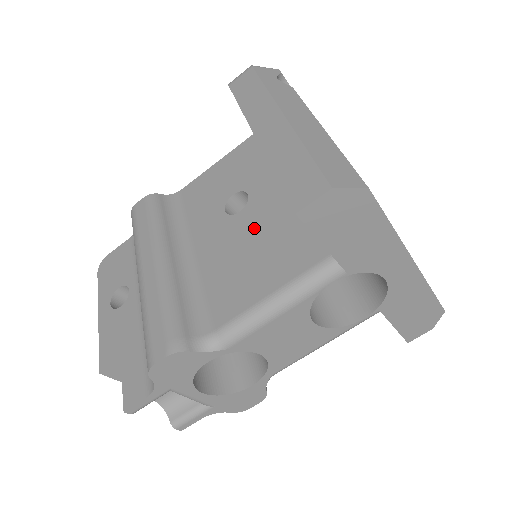
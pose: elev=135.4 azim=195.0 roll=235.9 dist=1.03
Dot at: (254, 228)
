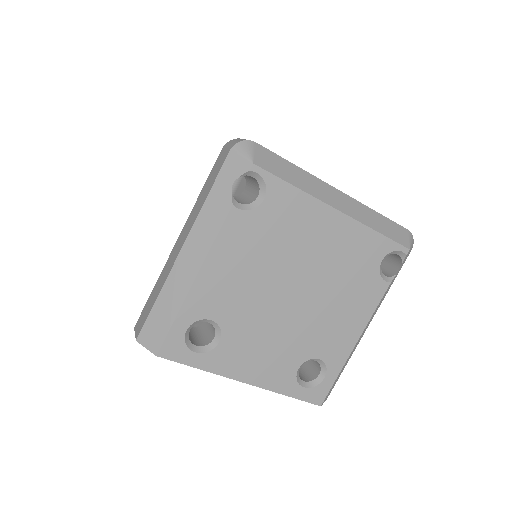
Dot at: occluded
